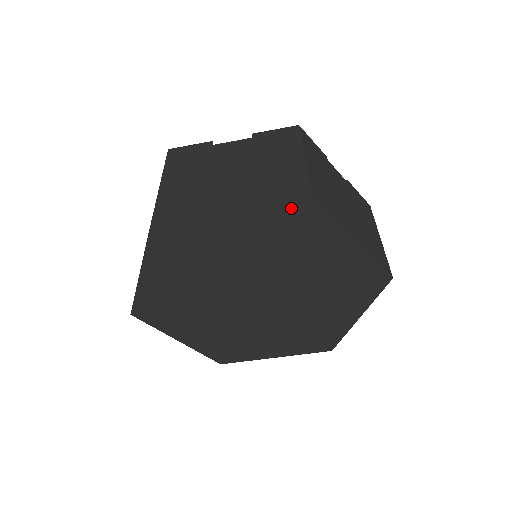
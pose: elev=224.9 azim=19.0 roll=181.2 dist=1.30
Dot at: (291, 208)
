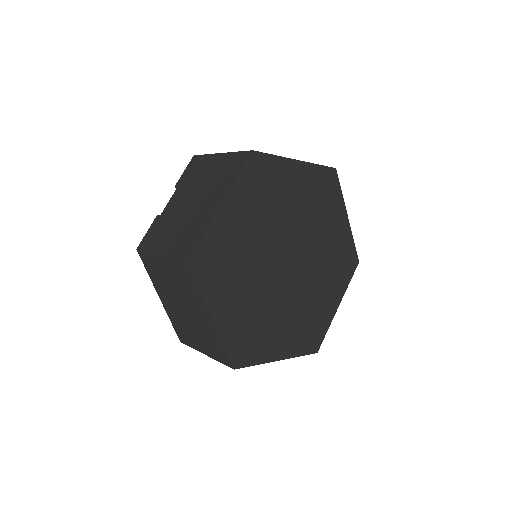
Dot at: (250, 170)
